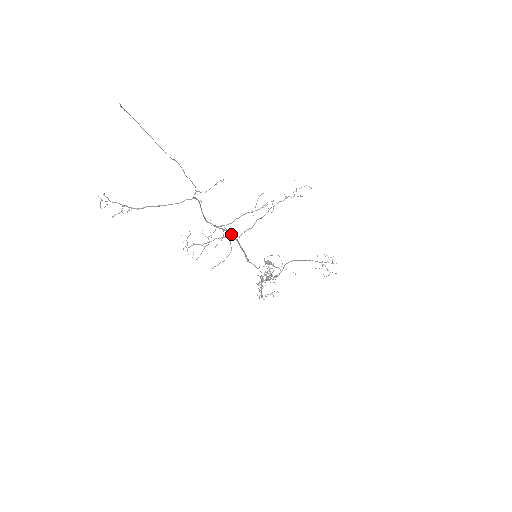
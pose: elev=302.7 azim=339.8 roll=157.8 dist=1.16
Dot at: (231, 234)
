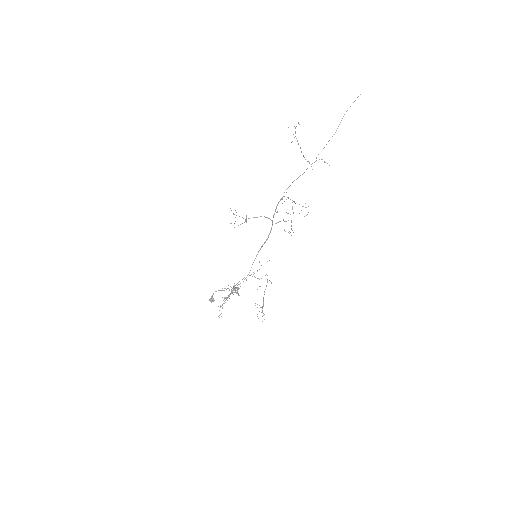
Dot at: occluded
